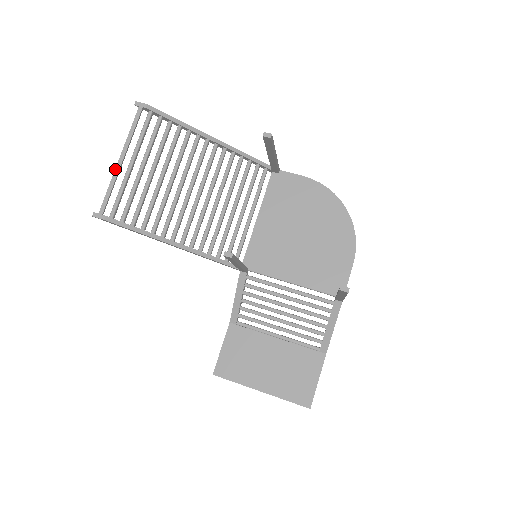
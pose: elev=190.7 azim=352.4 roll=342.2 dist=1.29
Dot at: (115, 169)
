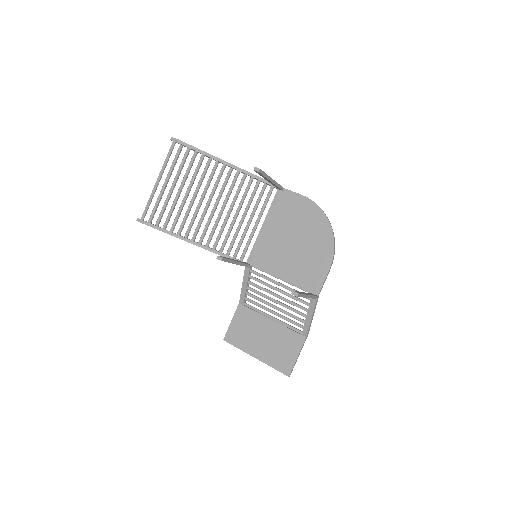
Dot at: (154, 188)
